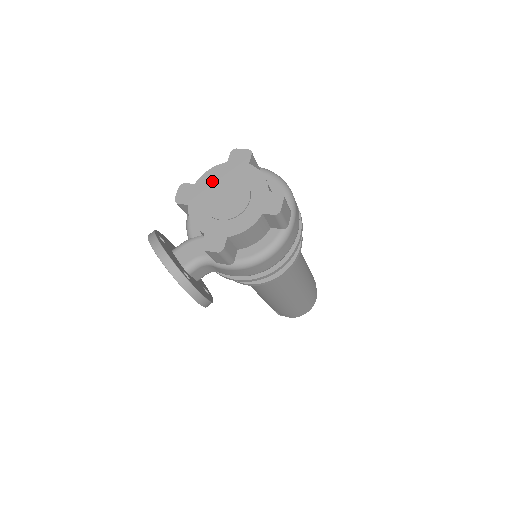
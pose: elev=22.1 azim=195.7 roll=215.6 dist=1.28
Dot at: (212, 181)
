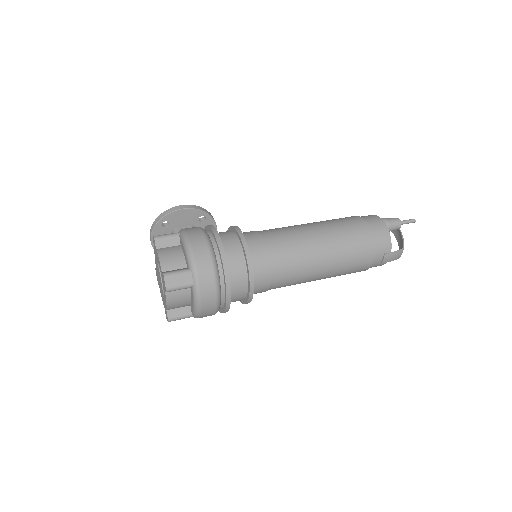
Dot at: (158, 263)
